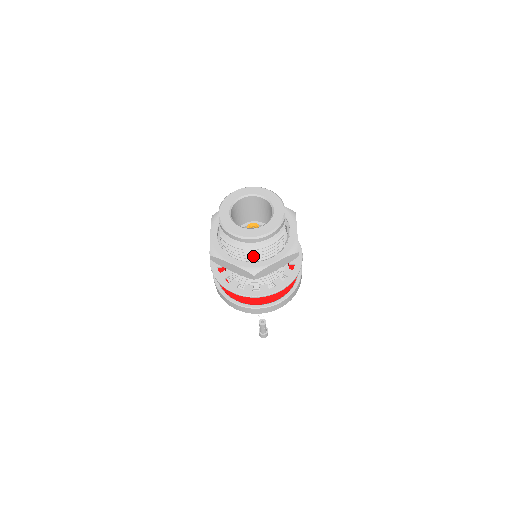
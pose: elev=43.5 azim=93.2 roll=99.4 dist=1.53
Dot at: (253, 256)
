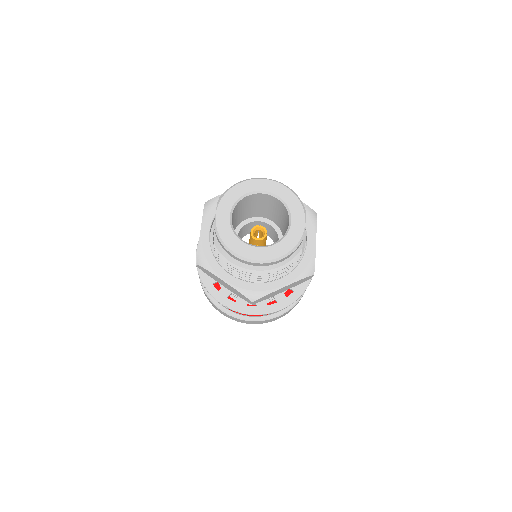
Dot at: (255, 277)
